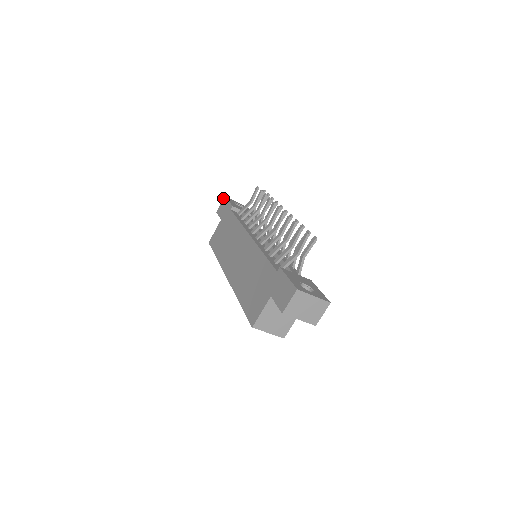
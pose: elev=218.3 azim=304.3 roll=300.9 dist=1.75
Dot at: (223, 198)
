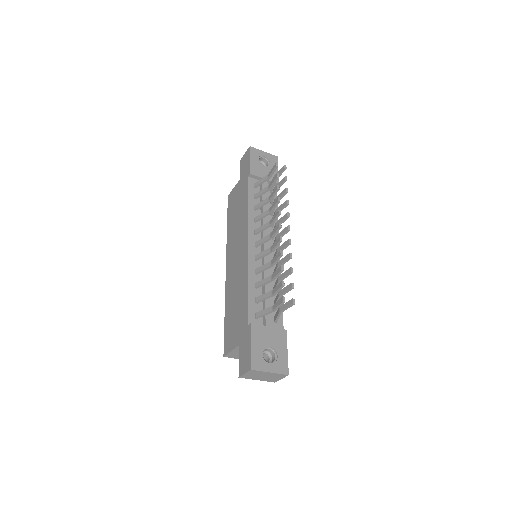
Dot at: (248, 148)
